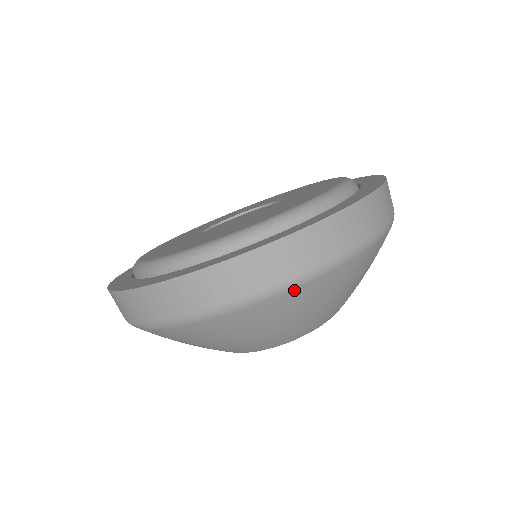
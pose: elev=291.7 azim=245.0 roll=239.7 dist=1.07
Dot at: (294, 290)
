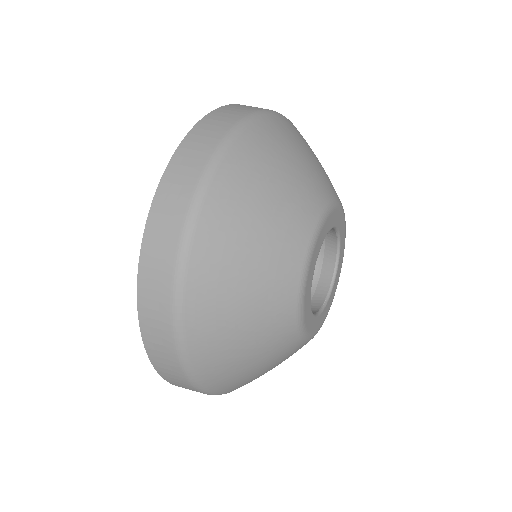
Dot at: (194, 246)
